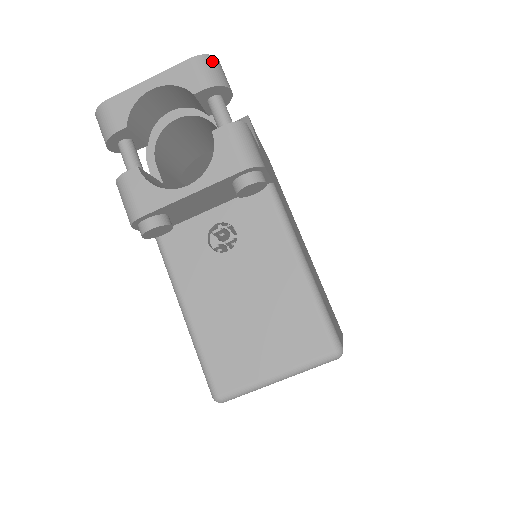
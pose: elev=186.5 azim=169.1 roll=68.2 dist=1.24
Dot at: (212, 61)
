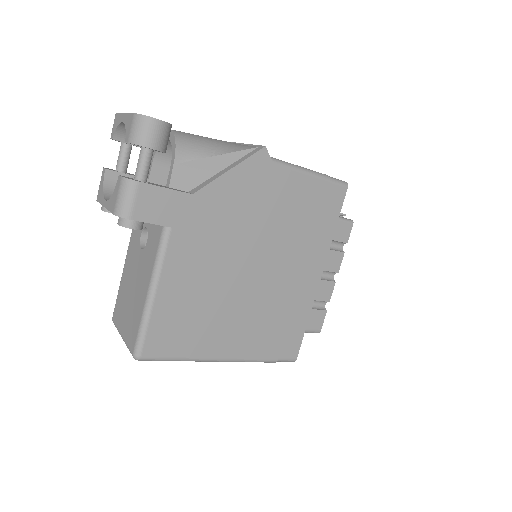
Dot at: (143, 121)
